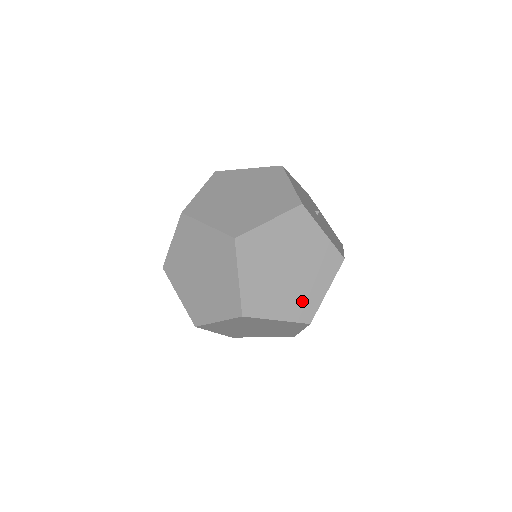
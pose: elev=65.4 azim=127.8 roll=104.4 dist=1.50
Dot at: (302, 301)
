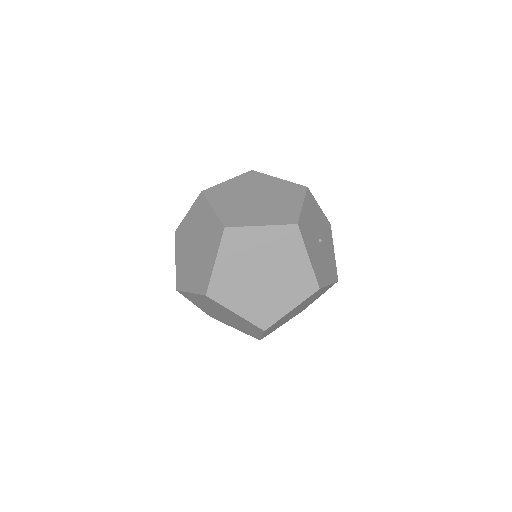
Dot at: (265, 308)
